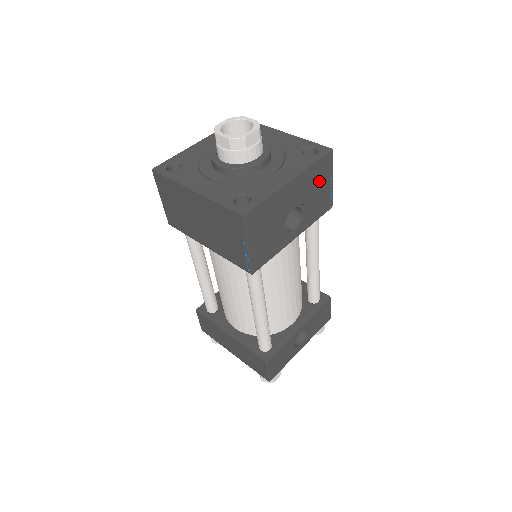
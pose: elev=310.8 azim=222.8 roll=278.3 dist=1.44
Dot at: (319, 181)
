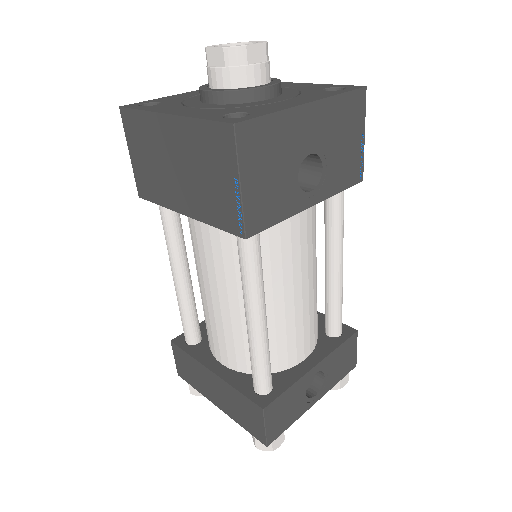
Dot at: (347, 128)
